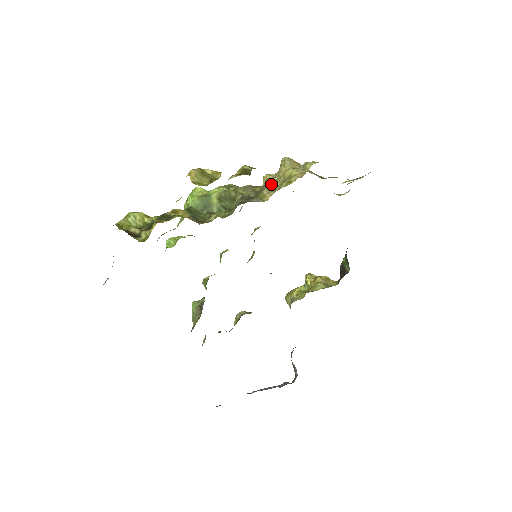
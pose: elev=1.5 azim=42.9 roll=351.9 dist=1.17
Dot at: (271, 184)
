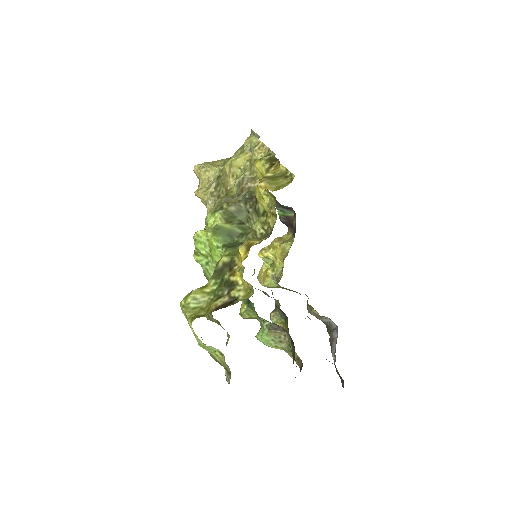
Dot at: (244, 178)
